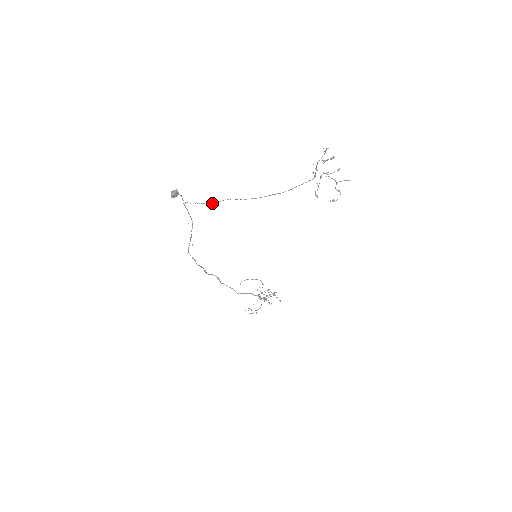
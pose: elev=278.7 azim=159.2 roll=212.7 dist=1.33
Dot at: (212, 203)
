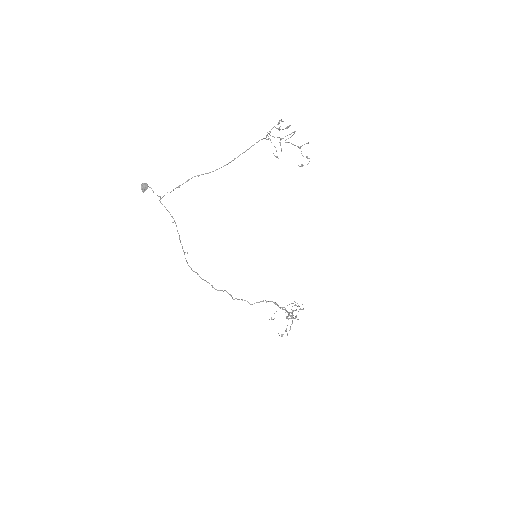
Dot at: (179, 187)
